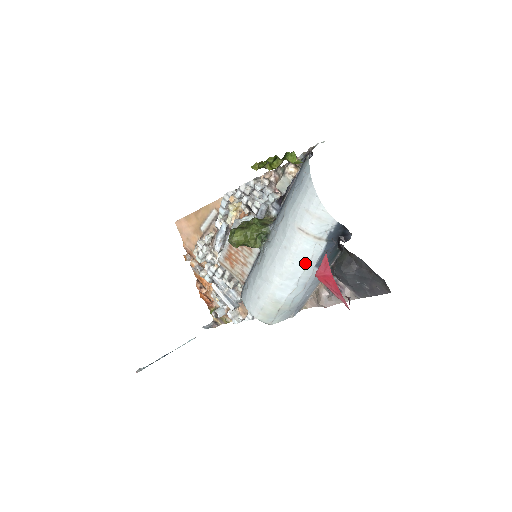
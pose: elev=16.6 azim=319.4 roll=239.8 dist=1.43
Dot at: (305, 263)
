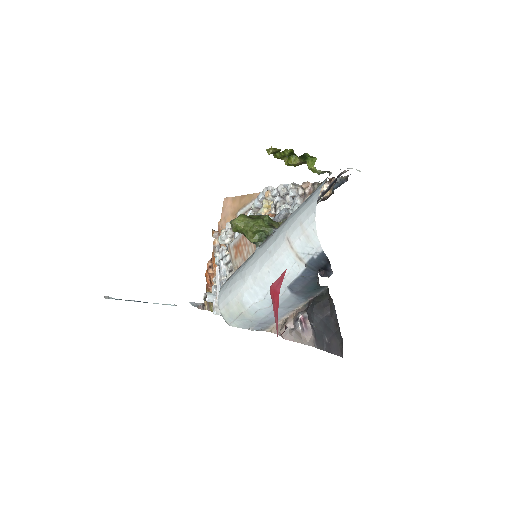
Dot at: occluded
